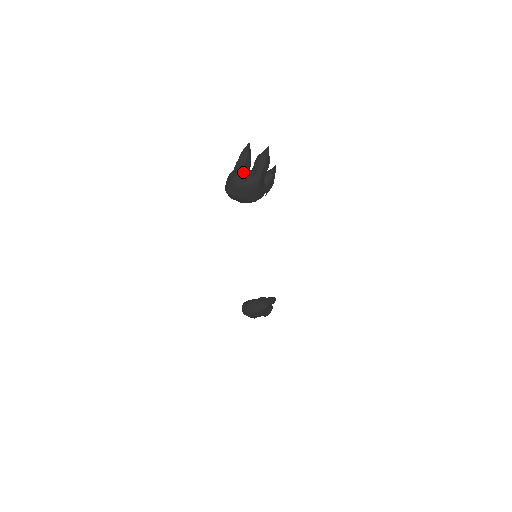
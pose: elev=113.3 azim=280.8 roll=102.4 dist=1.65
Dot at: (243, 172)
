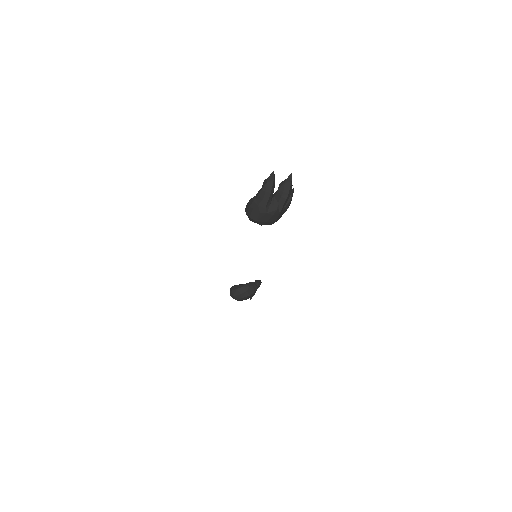
Dot at: (268, 201)
